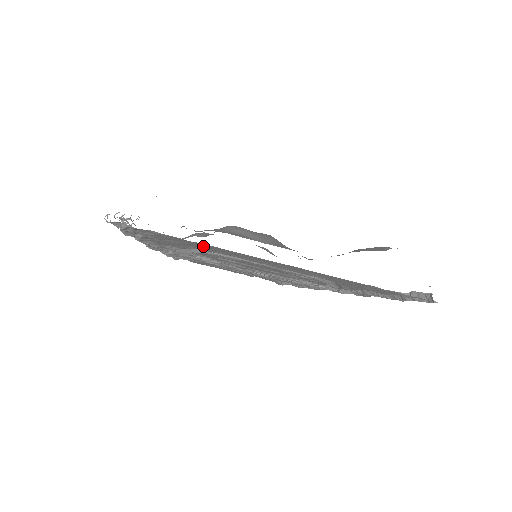
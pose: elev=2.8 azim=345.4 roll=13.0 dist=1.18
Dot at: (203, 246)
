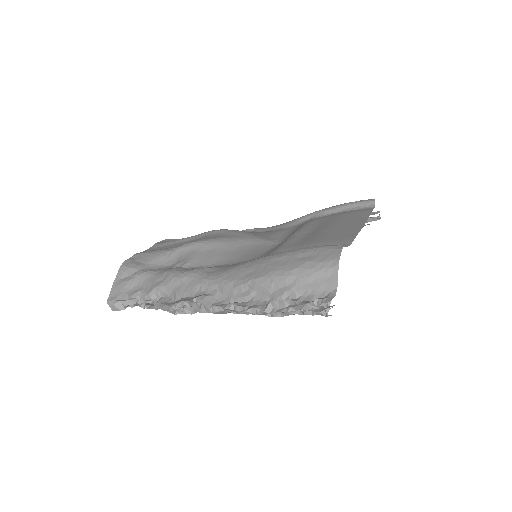
Dot at: occluded
